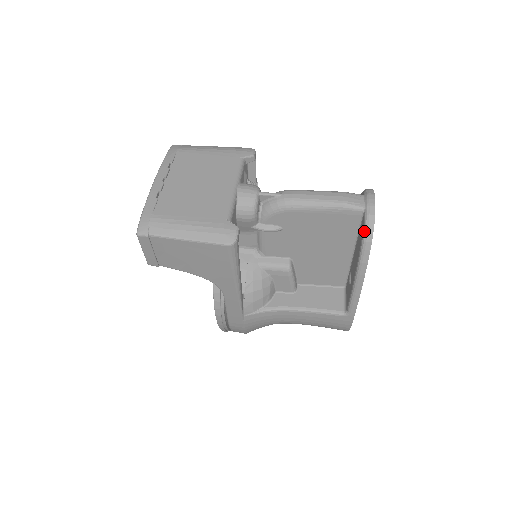
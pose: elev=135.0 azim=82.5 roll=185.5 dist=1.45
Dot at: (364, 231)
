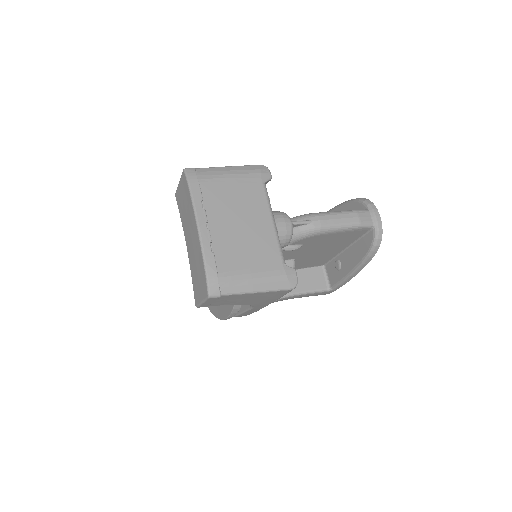
Dot at: (373, 244)
